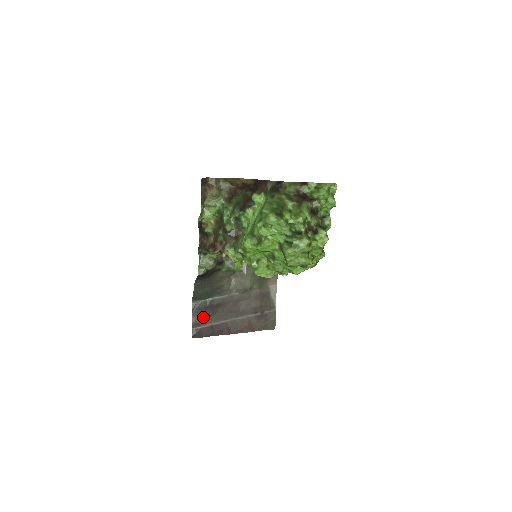
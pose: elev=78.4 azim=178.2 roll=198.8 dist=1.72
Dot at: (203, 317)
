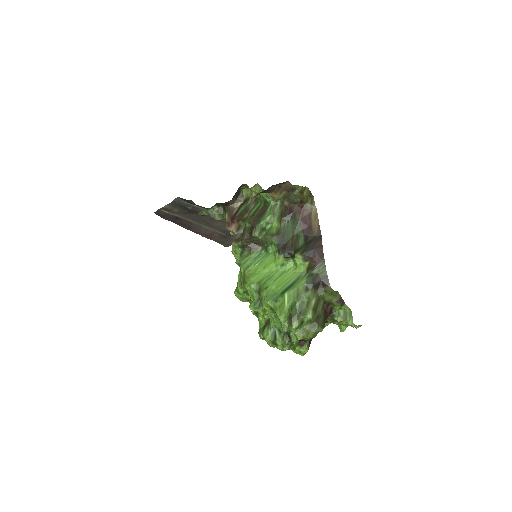
Dot at: (177, 210)
